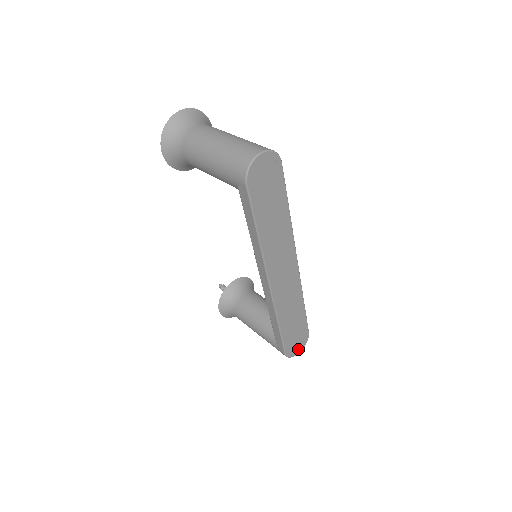
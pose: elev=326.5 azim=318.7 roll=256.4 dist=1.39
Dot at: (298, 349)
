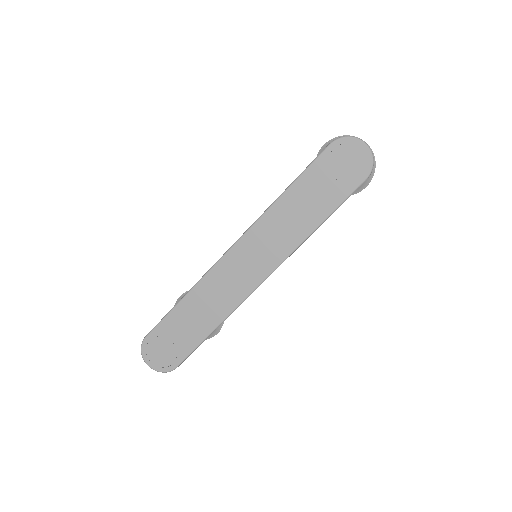
Dot at: (153, 360)
